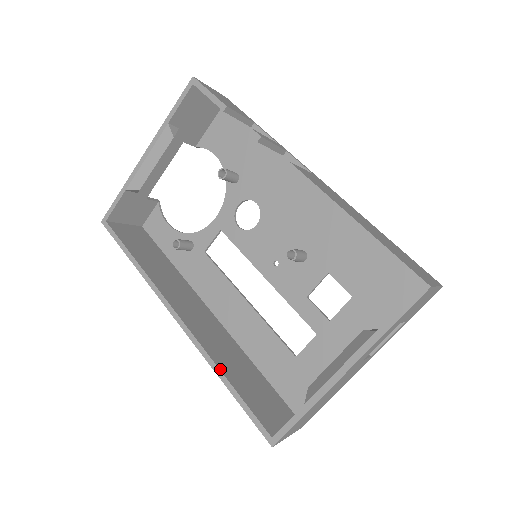
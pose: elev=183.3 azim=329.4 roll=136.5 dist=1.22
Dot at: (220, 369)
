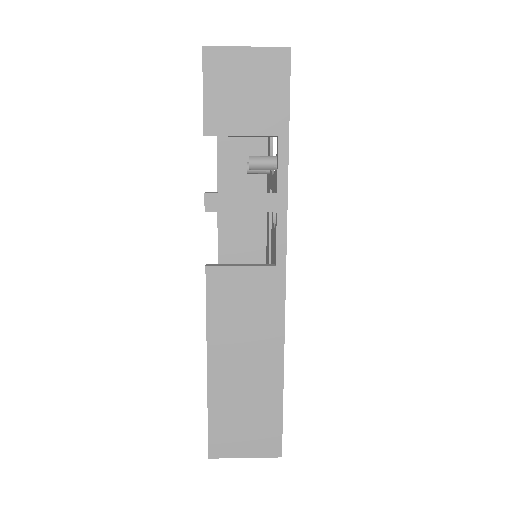
Dot at: occluded
